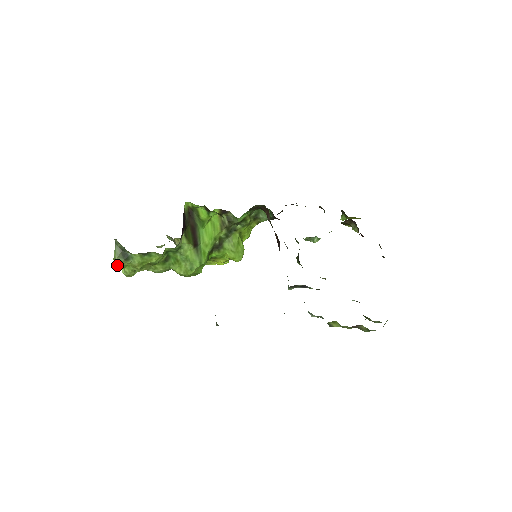
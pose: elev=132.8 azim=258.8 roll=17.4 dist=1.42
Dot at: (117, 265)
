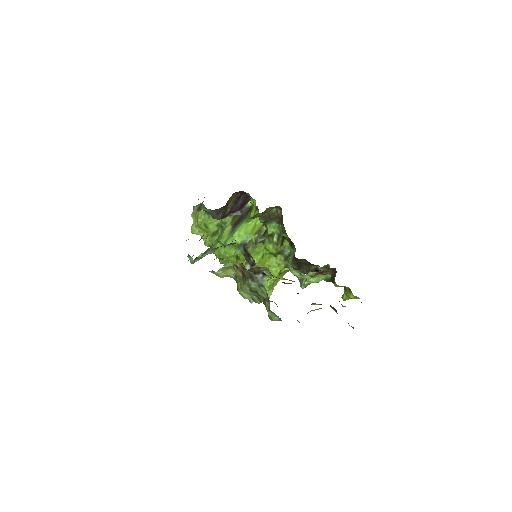
Dot at: (192, 213)
